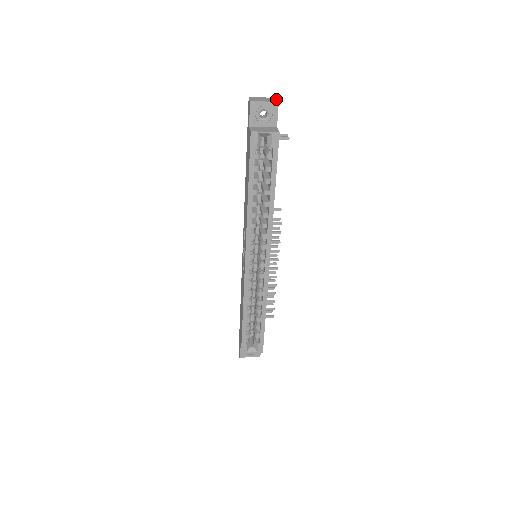
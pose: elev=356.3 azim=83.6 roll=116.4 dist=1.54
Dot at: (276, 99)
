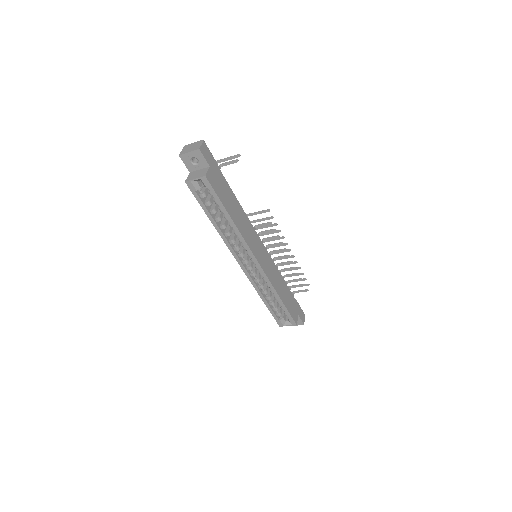
Dot at: (201, 143)
